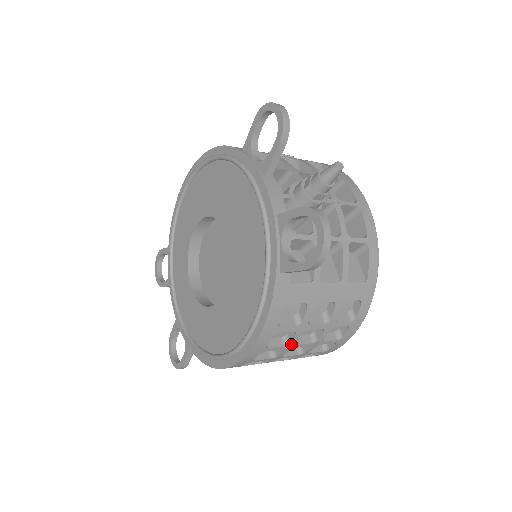
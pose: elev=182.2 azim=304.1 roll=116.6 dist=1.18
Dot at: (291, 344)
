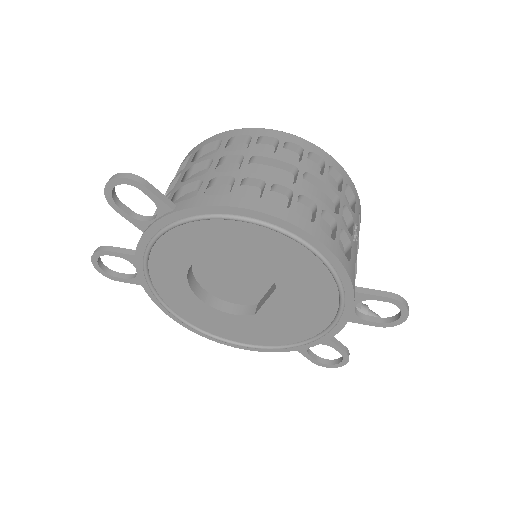
Dot at: occluded
